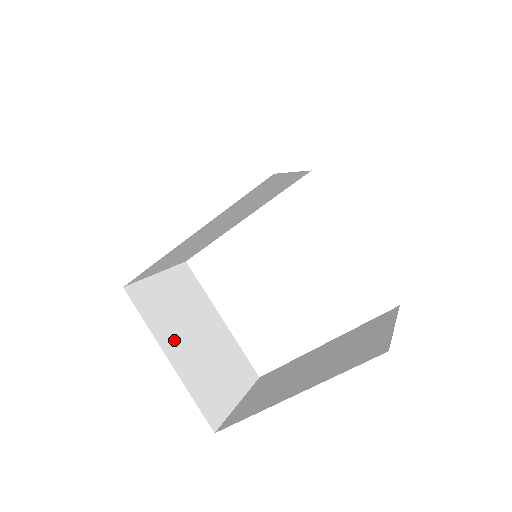
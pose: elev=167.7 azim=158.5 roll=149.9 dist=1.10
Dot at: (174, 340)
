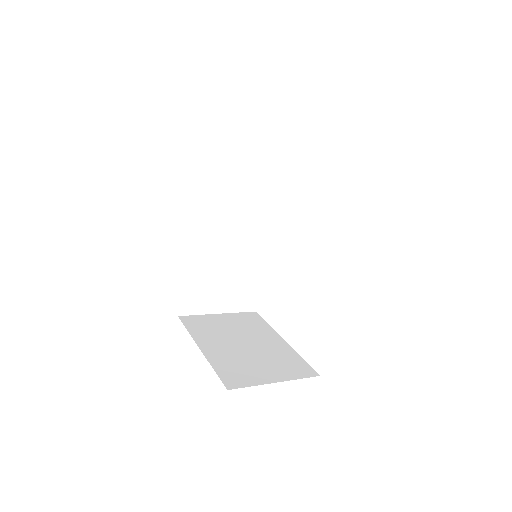
Dot at: (213, 341)
